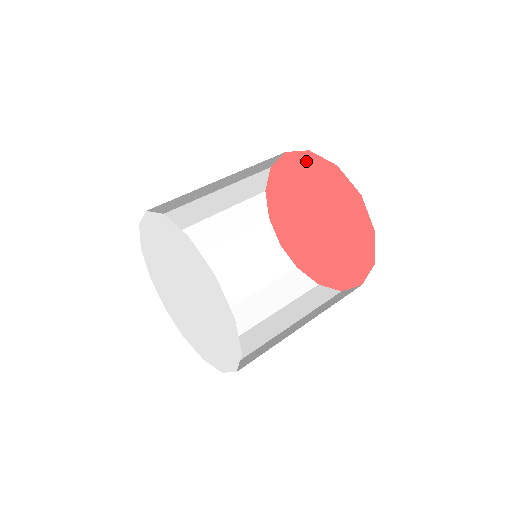
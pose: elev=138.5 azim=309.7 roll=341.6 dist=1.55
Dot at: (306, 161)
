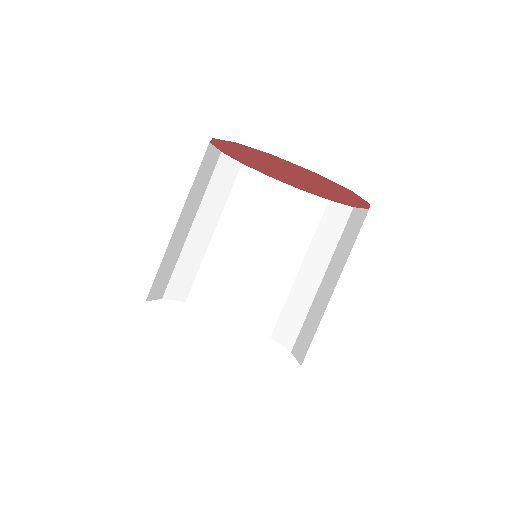
Dot at: (306, 171)
